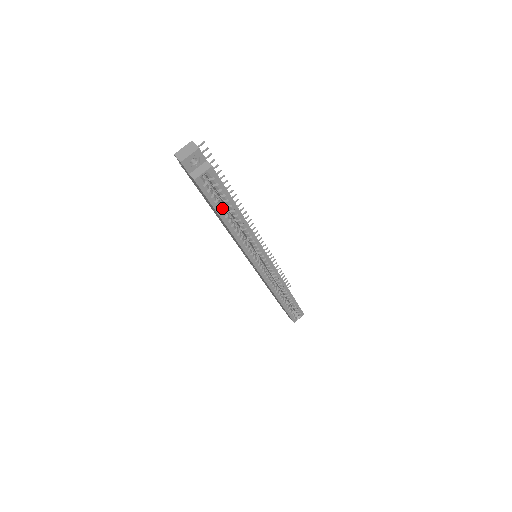
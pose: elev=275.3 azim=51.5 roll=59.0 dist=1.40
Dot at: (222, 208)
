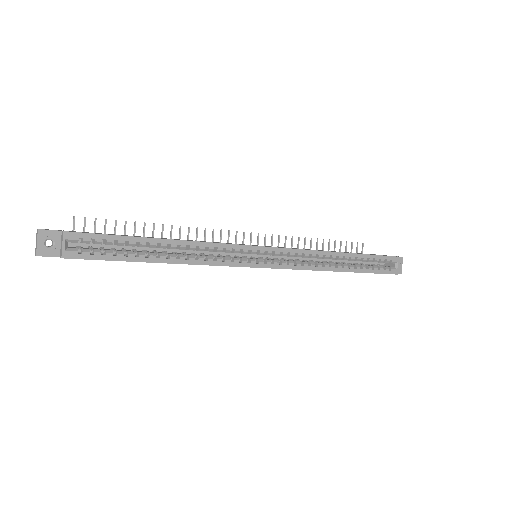
Dot at: (132, 253)
